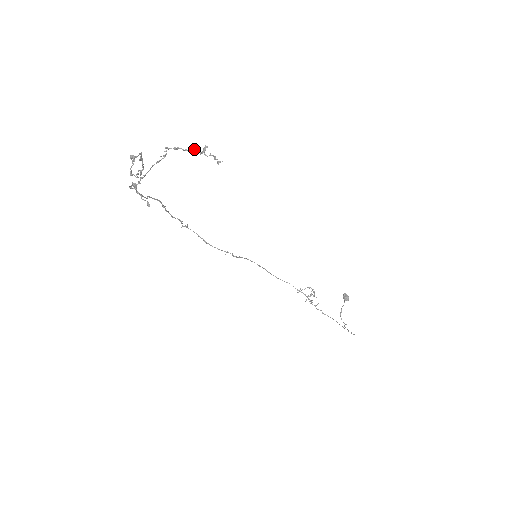
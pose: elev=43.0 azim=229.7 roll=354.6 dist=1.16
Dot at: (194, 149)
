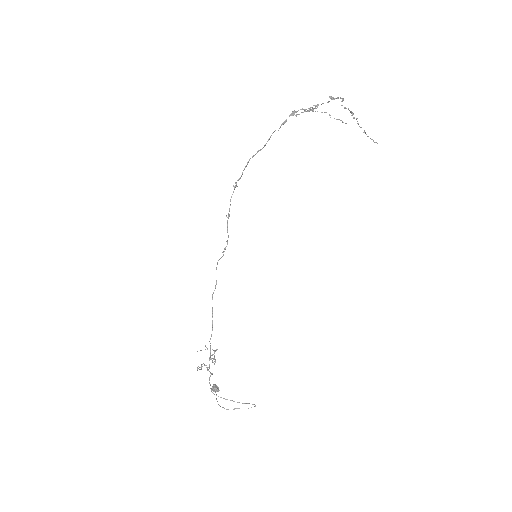
Dot at: (361, 127)
